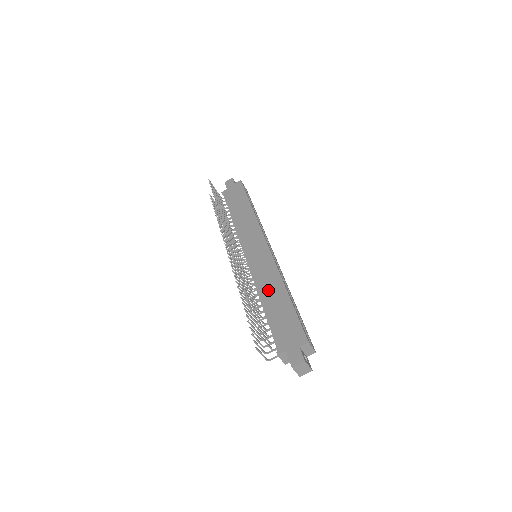
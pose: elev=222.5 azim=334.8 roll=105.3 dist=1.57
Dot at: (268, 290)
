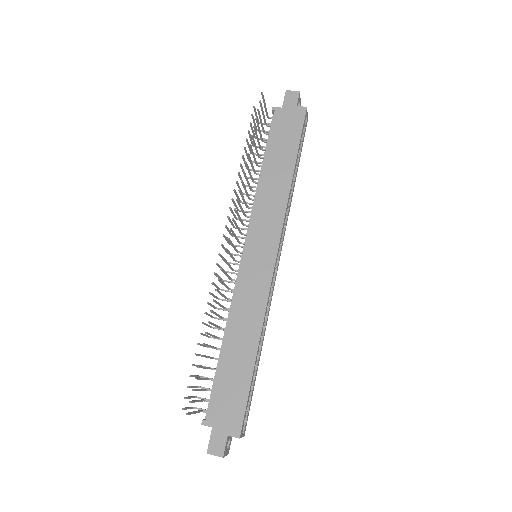
Dot at: (239, 329)
